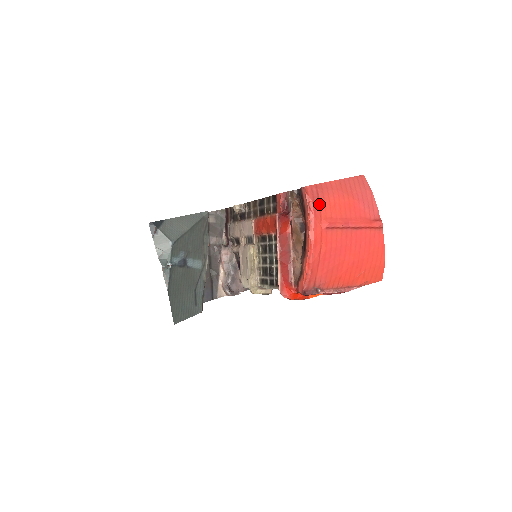
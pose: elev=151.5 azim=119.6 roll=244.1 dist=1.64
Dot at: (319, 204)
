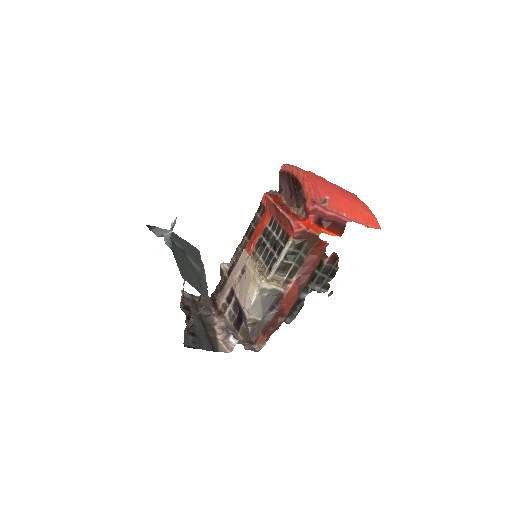
Dot at: occluded
